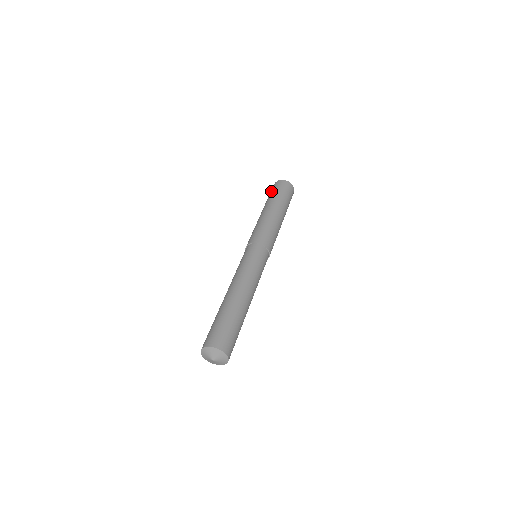
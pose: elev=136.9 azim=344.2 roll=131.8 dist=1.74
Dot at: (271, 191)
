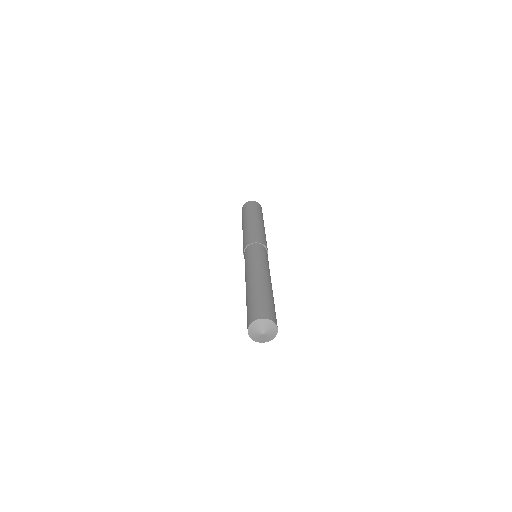
Dot at: (244, 210)
